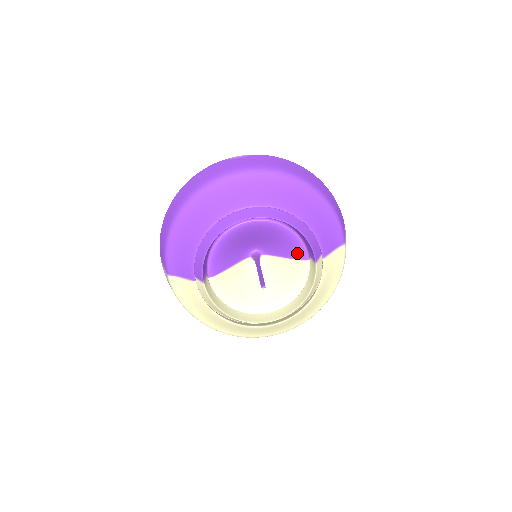
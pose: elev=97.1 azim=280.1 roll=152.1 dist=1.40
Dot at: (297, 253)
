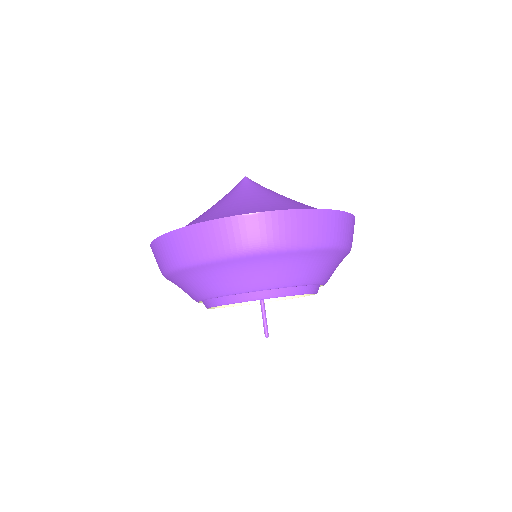
Dot at: occluded
